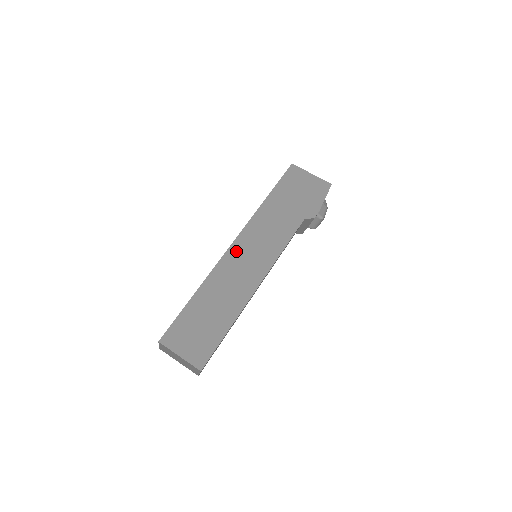
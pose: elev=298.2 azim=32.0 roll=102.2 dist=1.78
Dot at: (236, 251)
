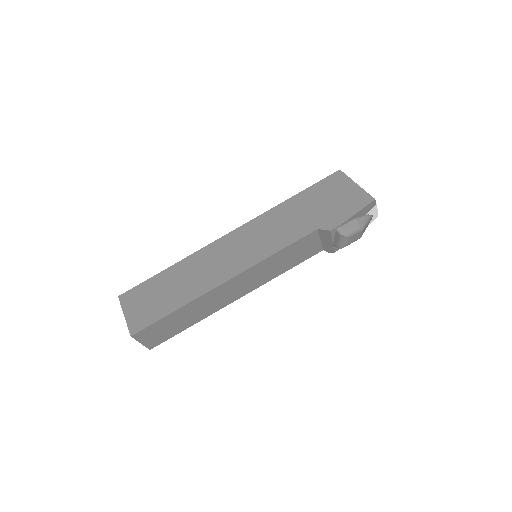
Dot at: (228, 241)
